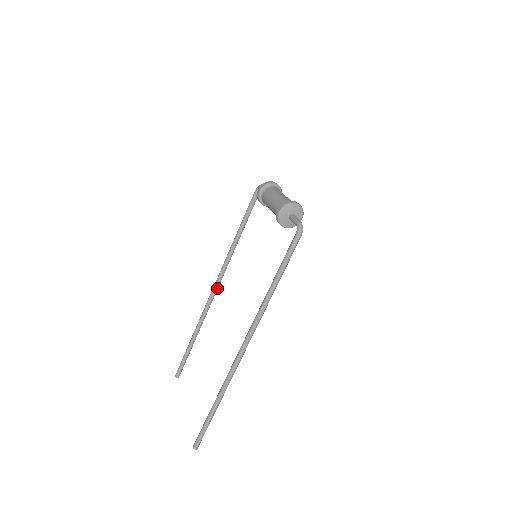
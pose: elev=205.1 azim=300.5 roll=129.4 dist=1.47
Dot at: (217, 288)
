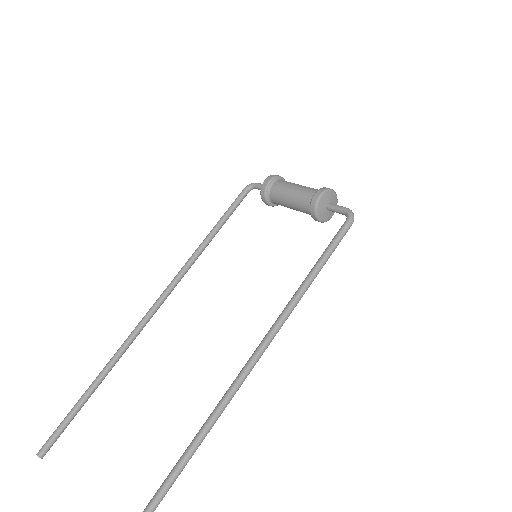
Dot at: (158, 307)
